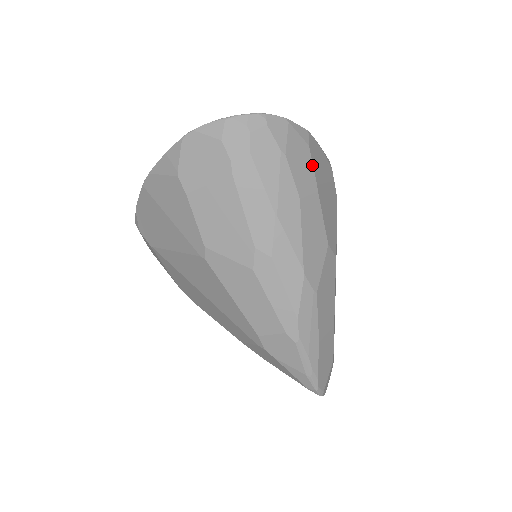
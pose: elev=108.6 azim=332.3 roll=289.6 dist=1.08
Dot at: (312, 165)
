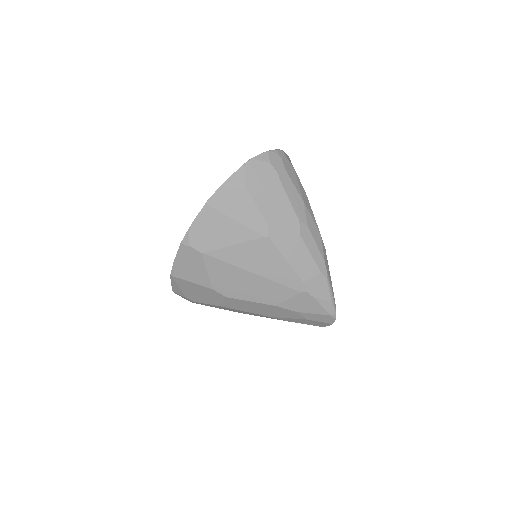
Dot at: occluded
